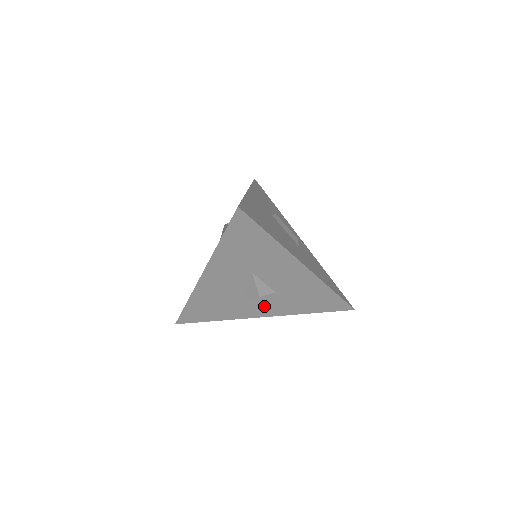
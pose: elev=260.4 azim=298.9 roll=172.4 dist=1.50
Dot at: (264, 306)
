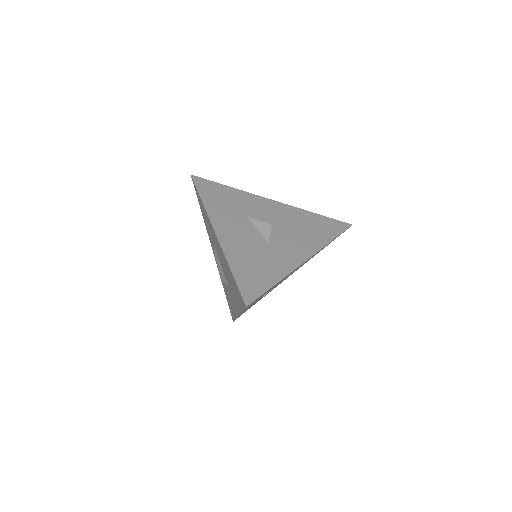
Dot at: (293, 247)
